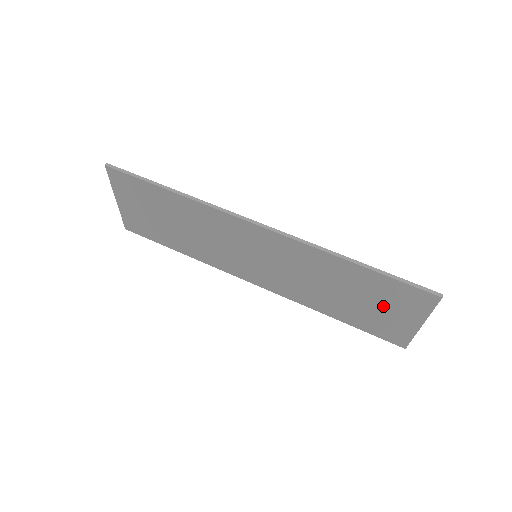
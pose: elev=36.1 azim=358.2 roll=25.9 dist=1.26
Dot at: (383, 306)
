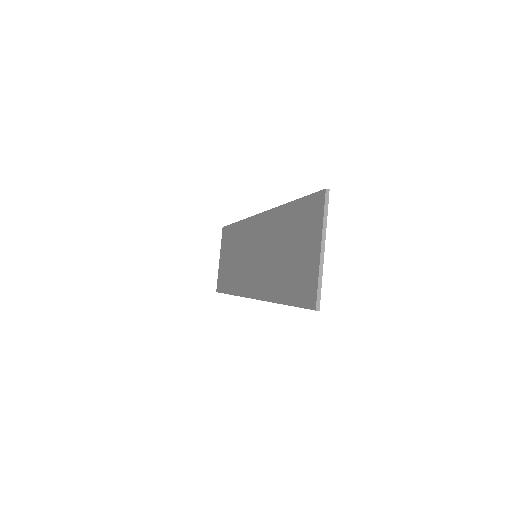
Dot at: (302, 245)
